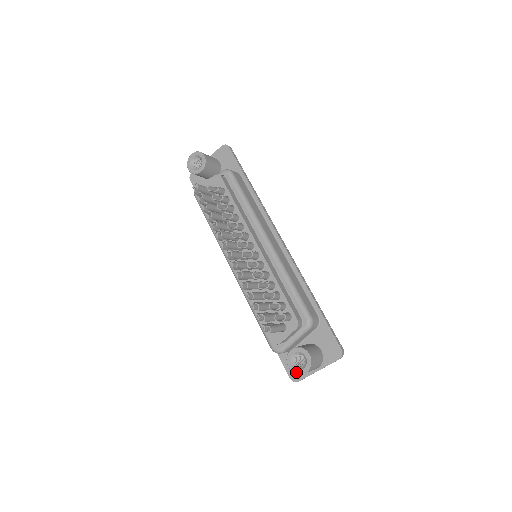
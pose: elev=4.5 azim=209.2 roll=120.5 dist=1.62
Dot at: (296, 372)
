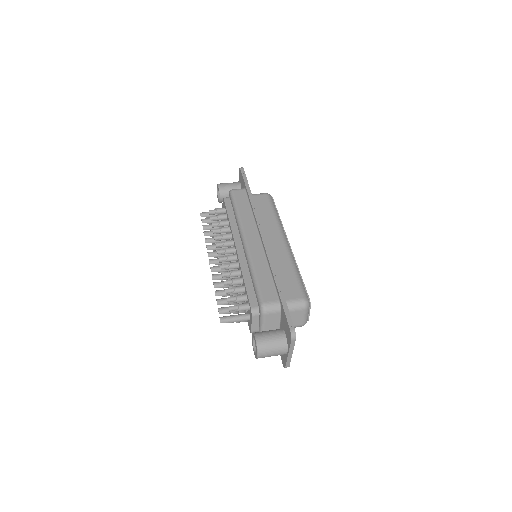
Dot at: (255, 357)
